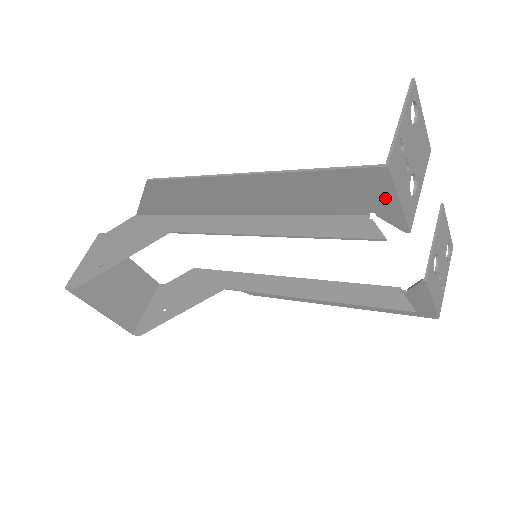
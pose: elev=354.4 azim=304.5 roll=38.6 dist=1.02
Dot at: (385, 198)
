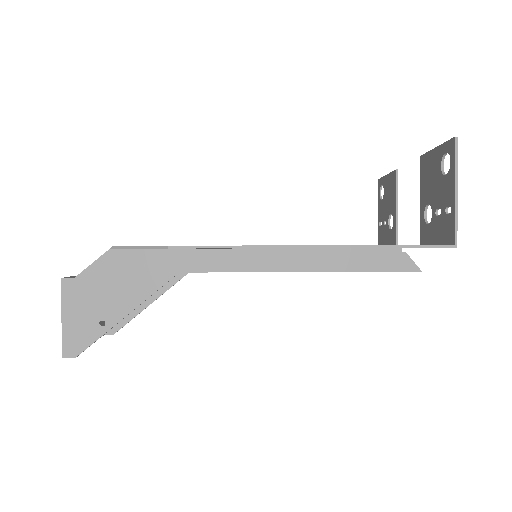
Dot at: occluded
